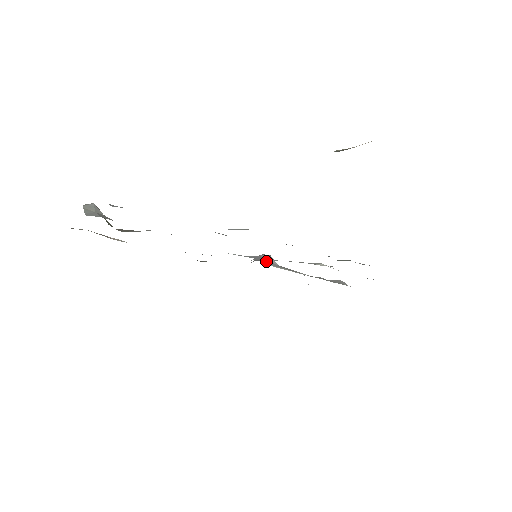
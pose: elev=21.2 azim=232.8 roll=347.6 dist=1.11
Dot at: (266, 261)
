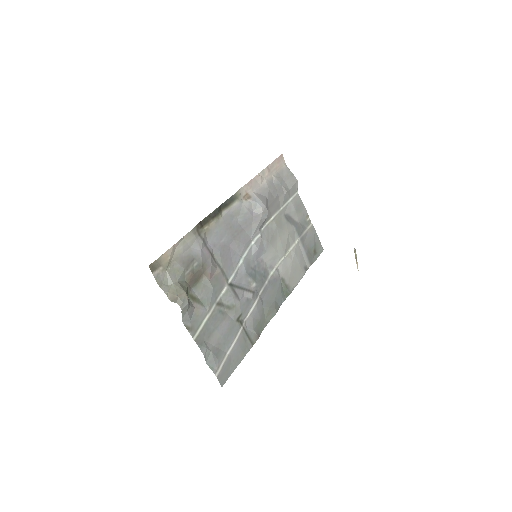
Dot at: (261, 226)
